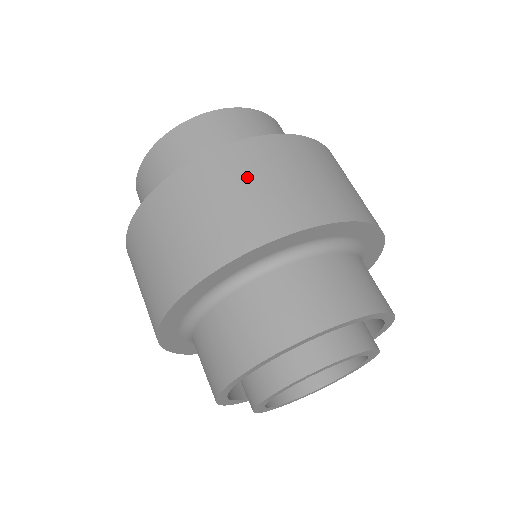
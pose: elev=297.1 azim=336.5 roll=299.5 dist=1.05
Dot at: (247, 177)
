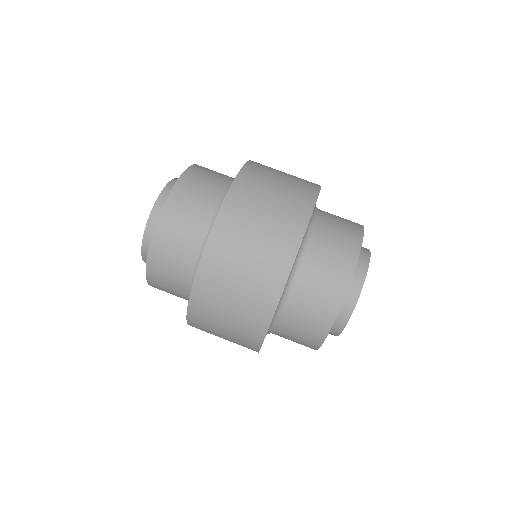
Dot at: (247, 231)
